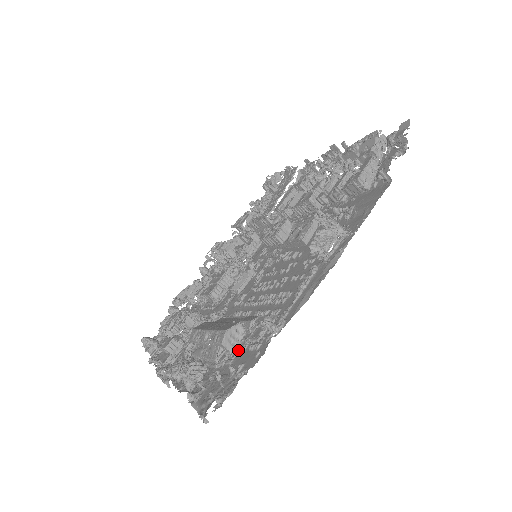
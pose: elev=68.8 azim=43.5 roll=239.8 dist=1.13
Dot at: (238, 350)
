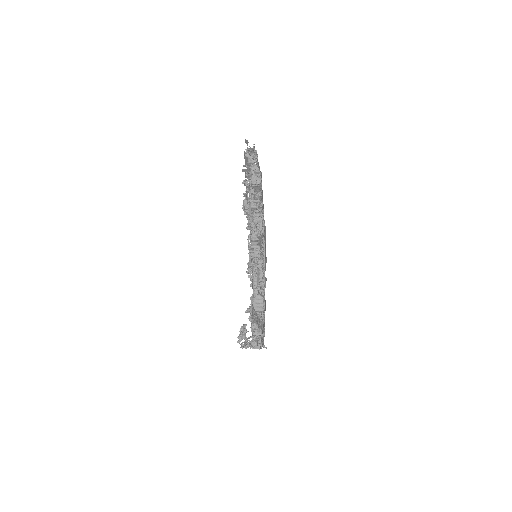
Dot at: occluded
